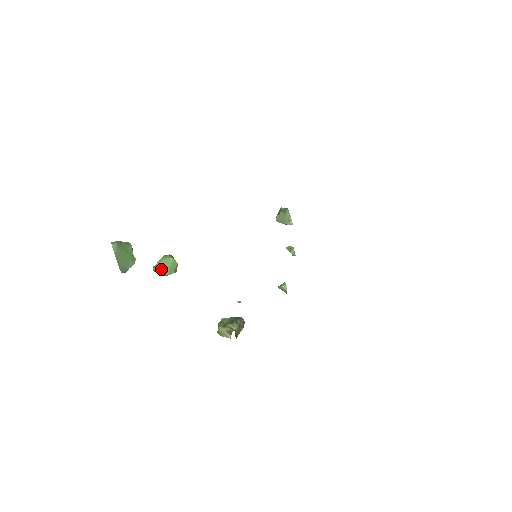
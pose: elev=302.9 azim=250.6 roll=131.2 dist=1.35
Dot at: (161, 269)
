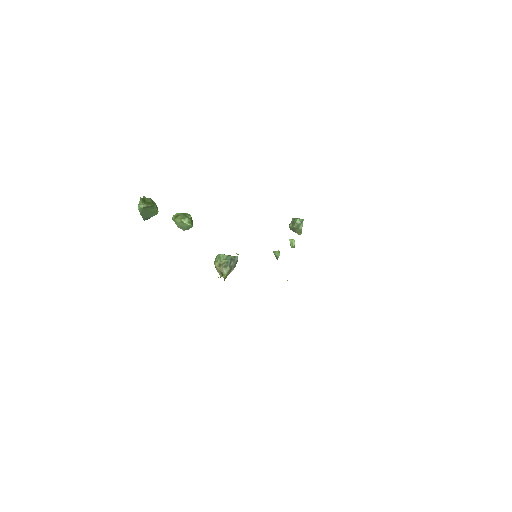
Dot at: (178, 225)
